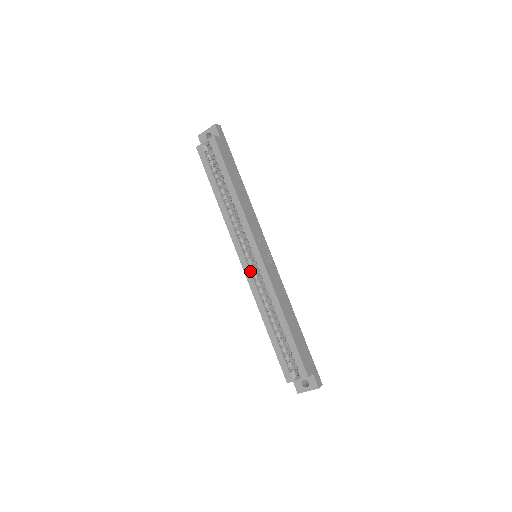
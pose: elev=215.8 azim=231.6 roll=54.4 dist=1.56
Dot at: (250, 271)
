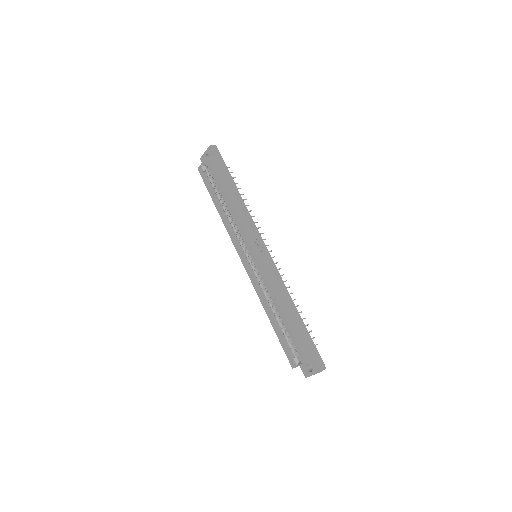
Dot at: (250, 270)
